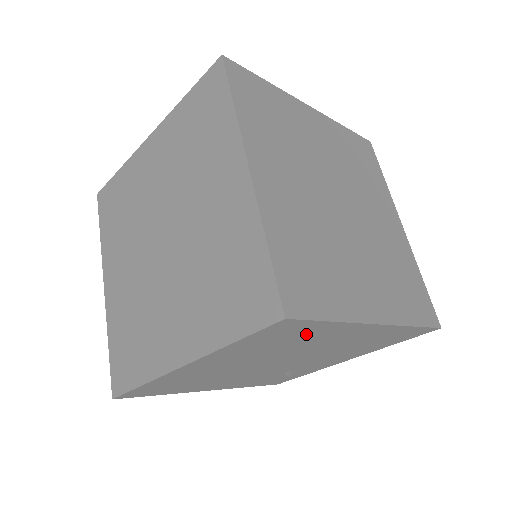
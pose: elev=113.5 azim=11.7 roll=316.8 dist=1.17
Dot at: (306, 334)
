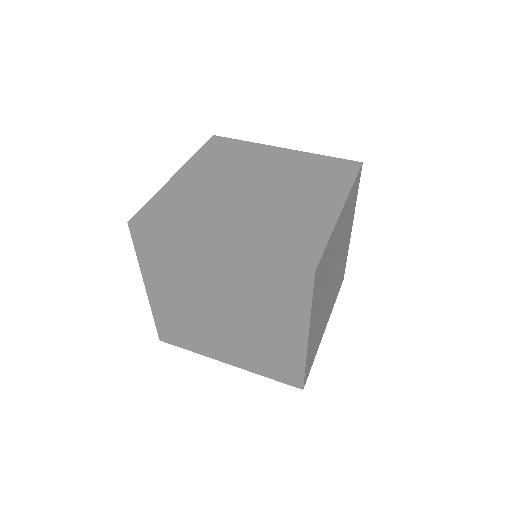
Dot at: (326, 258)
